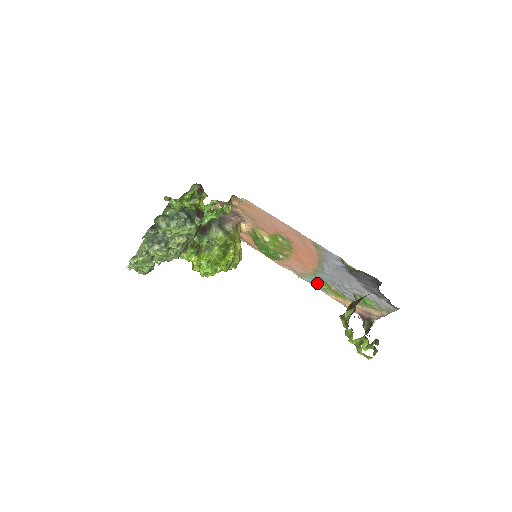
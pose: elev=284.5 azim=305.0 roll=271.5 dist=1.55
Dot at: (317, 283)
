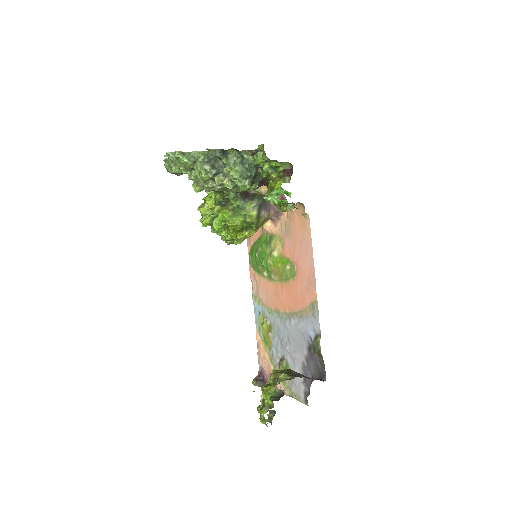
Dot at: (262, 318)
